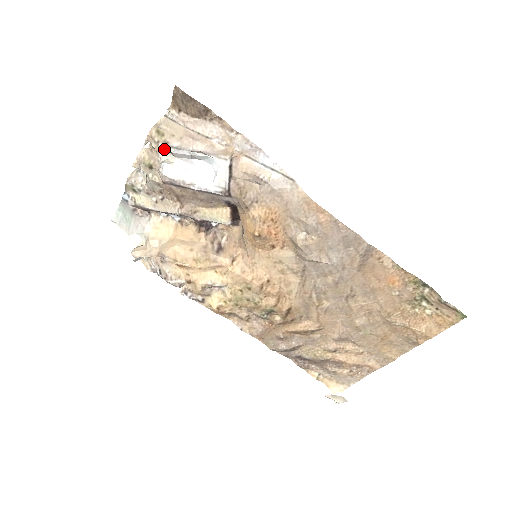
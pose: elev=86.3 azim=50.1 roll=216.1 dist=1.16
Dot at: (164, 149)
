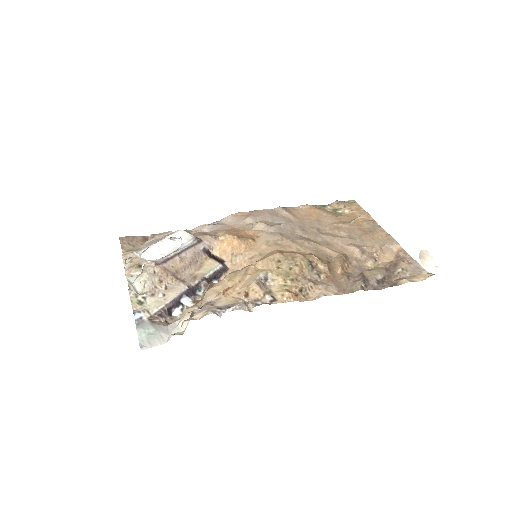
Dot at: (139, 253)
